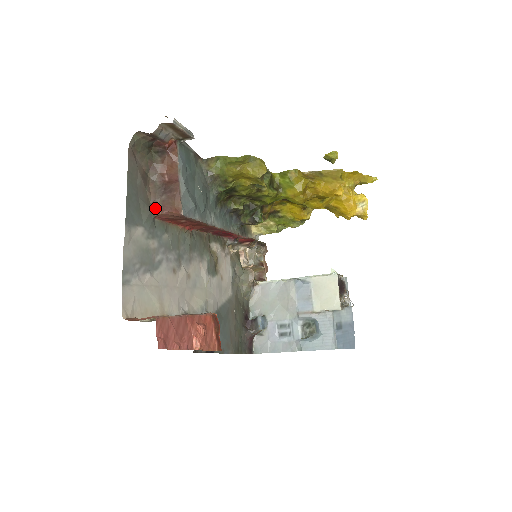
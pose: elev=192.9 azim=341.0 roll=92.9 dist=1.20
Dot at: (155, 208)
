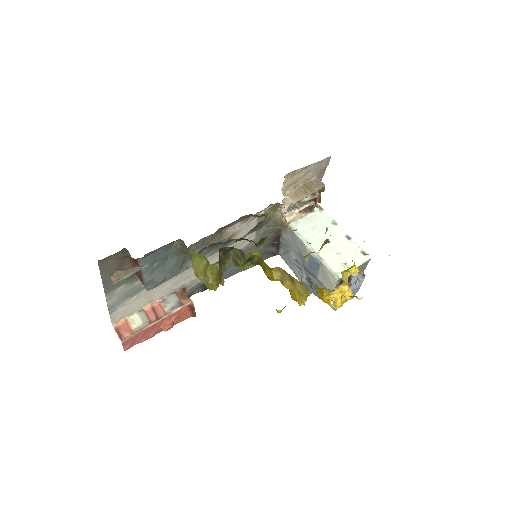
Dot at: (134, 273)
